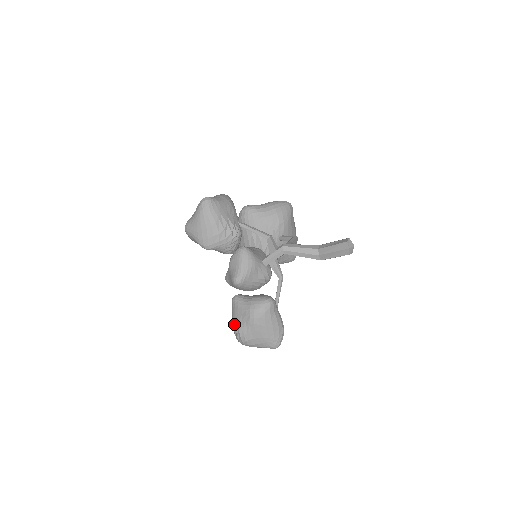
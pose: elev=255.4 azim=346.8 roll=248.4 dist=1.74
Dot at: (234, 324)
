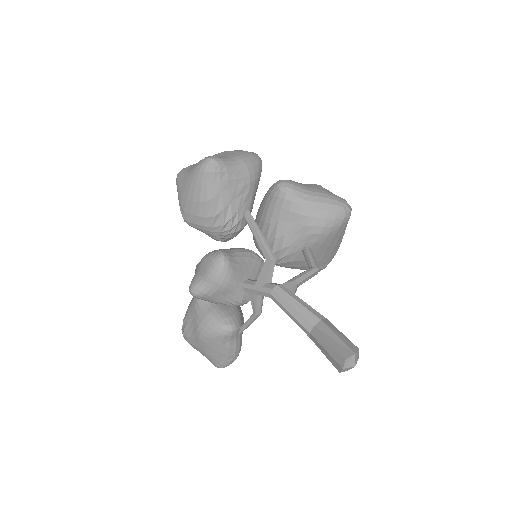
Dot at: (185, 315)
